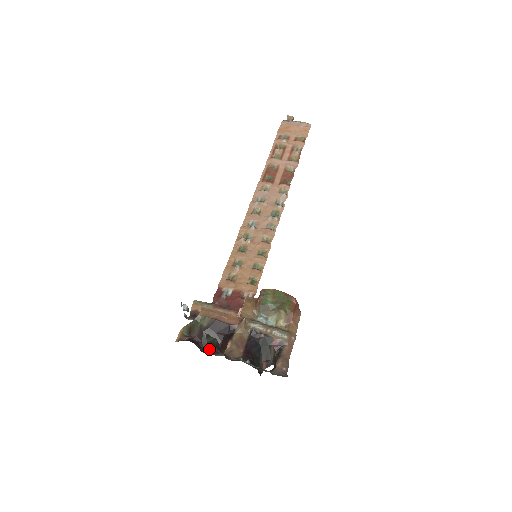
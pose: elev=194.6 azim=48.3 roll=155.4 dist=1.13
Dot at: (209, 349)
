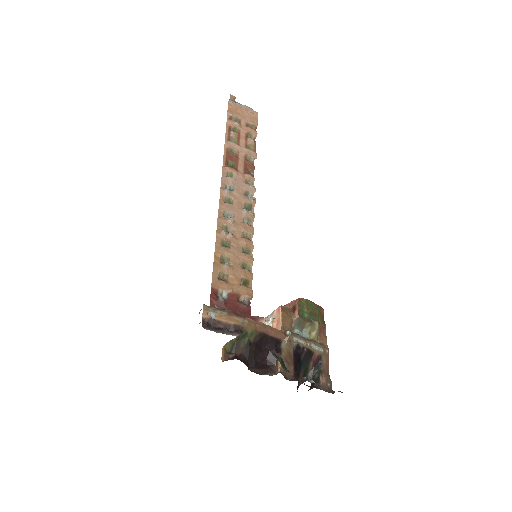
Dot at: (256, 367)
